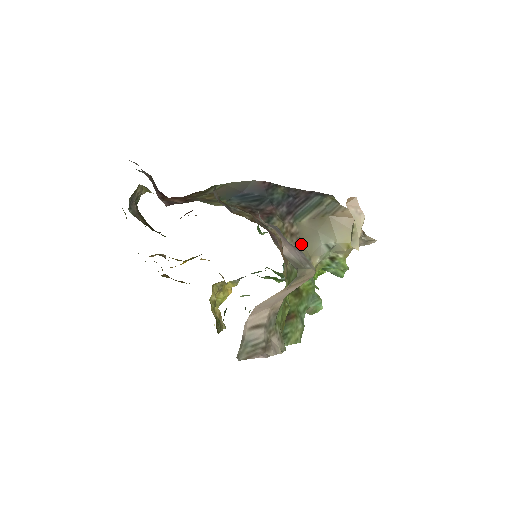
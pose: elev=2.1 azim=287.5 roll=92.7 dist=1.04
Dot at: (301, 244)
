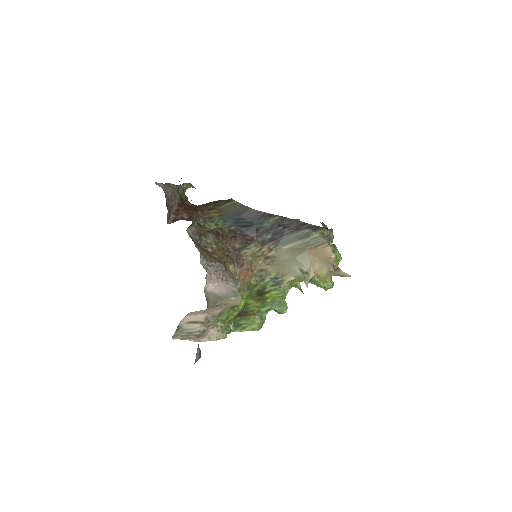
Dot at: (275, 265)
